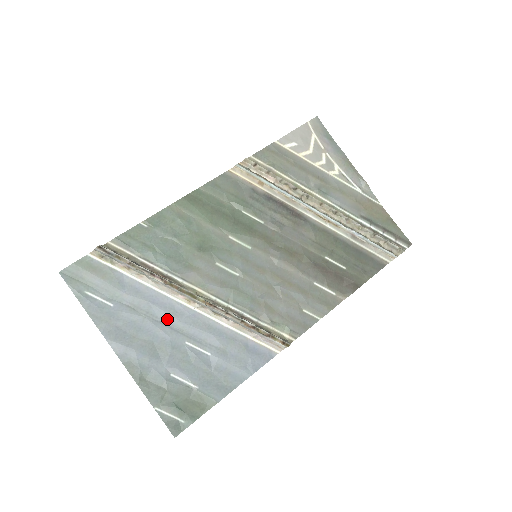
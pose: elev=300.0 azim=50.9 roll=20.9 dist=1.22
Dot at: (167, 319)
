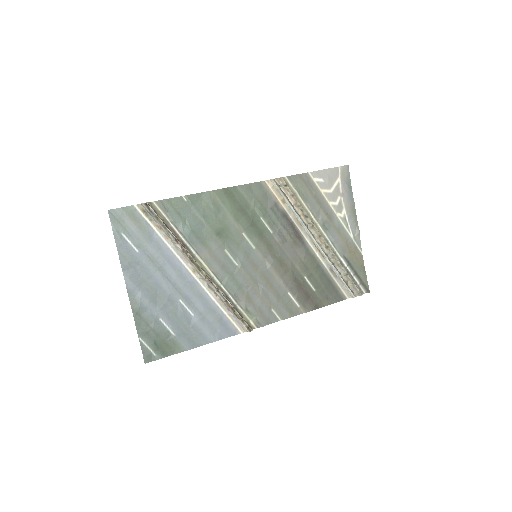
Dot at: (173, 277)
